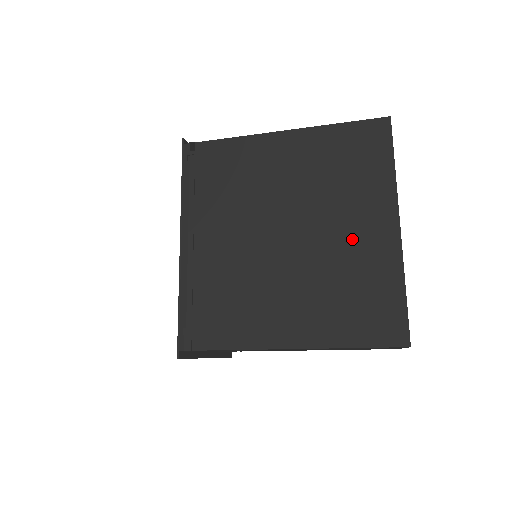
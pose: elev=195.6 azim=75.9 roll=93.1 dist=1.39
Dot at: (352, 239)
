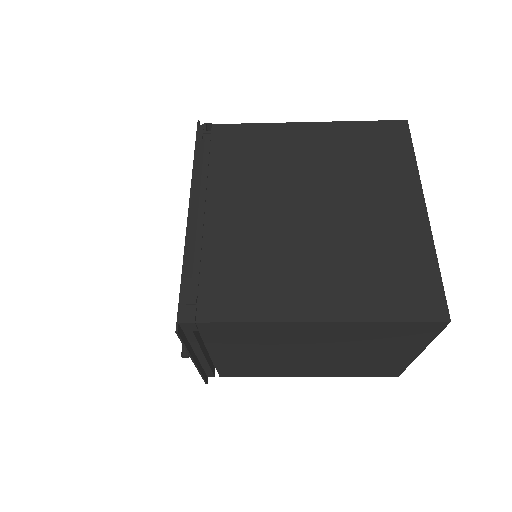
Dot at: (379, 217)
